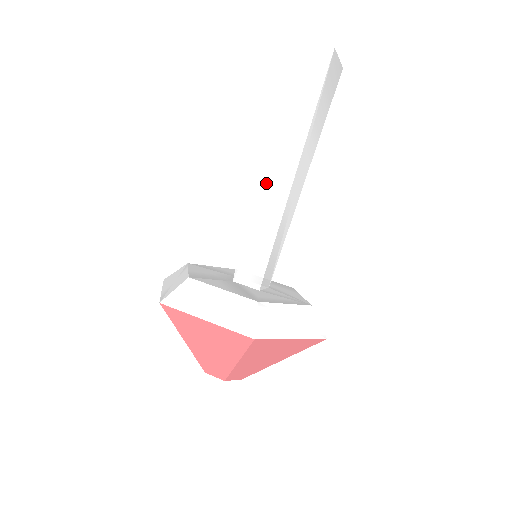
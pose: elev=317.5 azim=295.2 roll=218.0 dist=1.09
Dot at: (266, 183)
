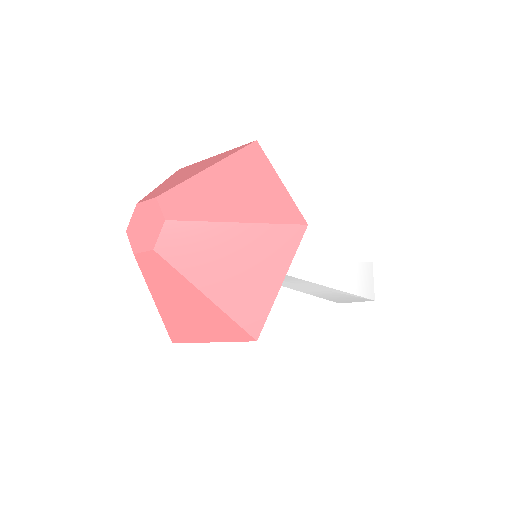
Dot at: occluded
